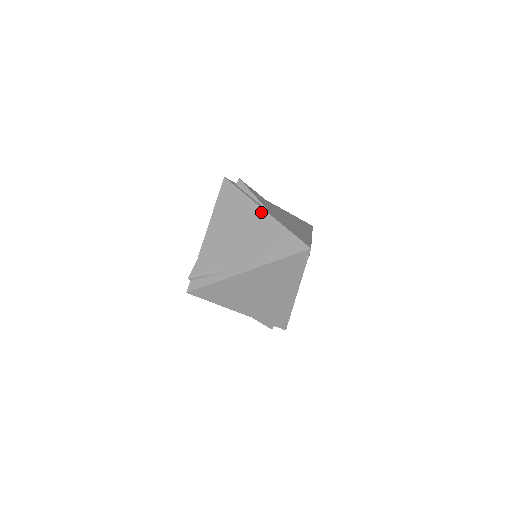
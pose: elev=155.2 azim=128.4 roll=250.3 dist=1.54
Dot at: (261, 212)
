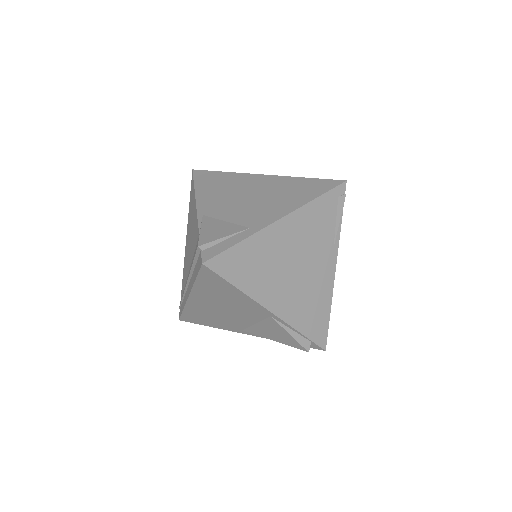
Dot at: (261, 176)
